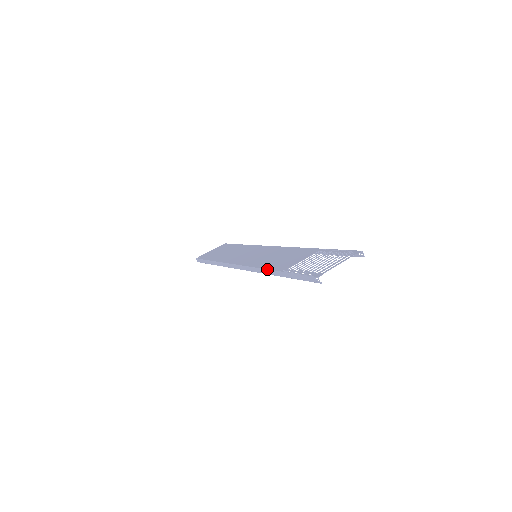
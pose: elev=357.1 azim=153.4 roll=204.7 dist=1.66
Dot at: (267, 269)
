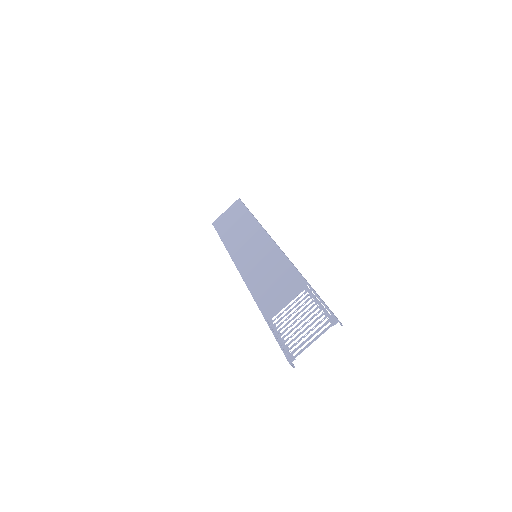
Dot at: occluded
